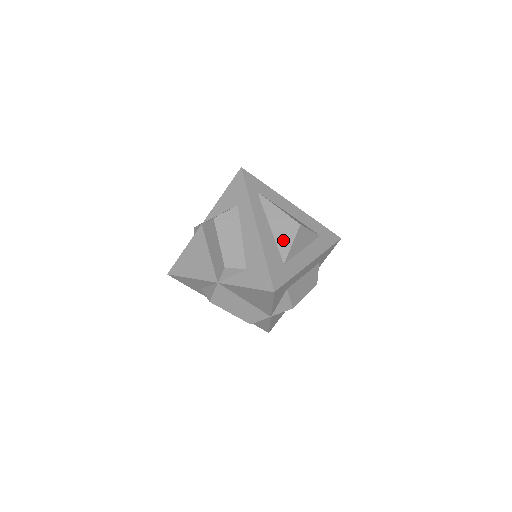
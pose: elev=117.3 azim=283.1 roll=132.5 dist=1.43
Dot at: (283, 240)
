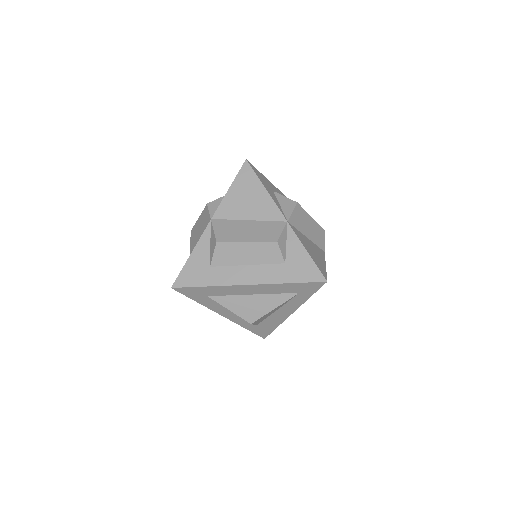
Dot at: occluded
